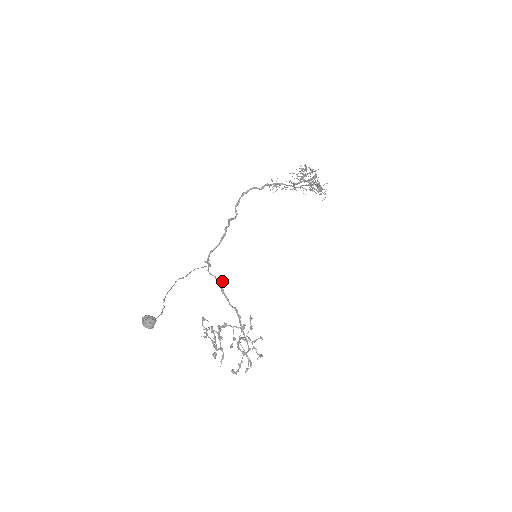
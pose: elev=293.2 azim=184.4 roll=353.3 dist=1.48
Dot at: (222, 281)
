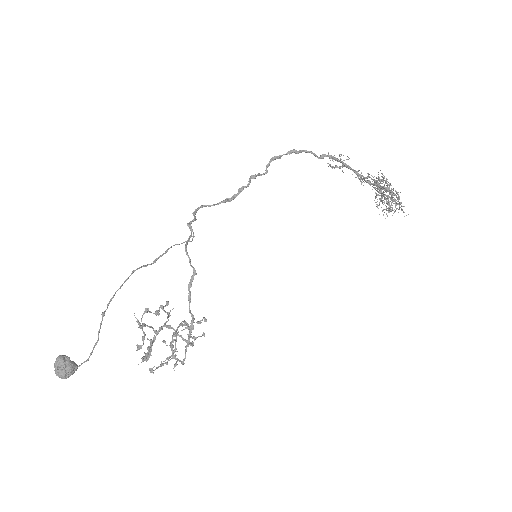
Dot at: occluded
